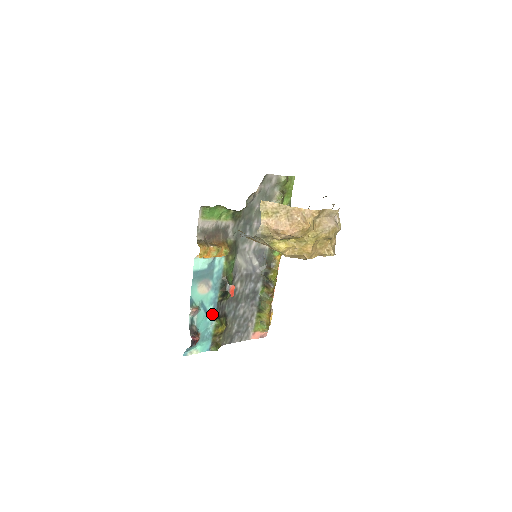
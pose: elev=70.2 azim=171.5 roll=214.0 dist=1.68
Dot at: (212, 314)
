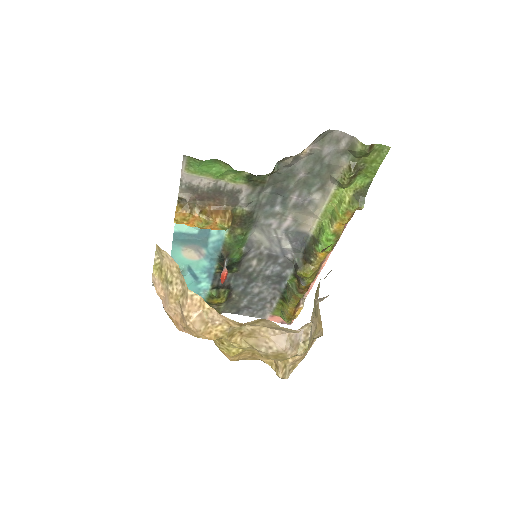
Dot at: (206, 282)
